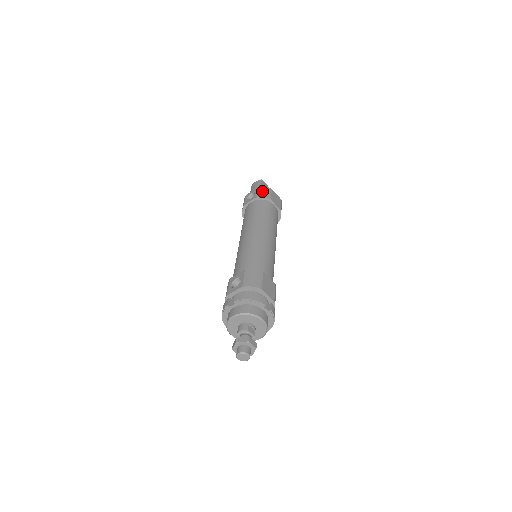
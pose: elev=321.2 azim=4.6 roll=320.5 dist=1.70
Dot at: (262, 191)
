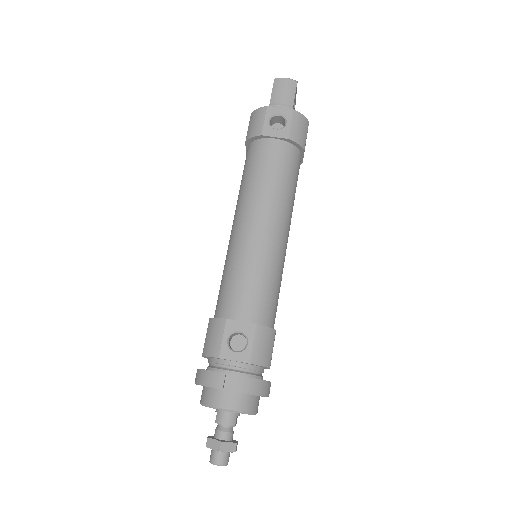
Dot at: (299, 126)
